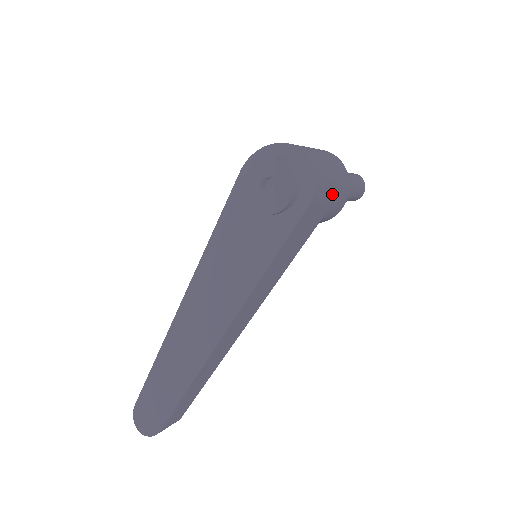
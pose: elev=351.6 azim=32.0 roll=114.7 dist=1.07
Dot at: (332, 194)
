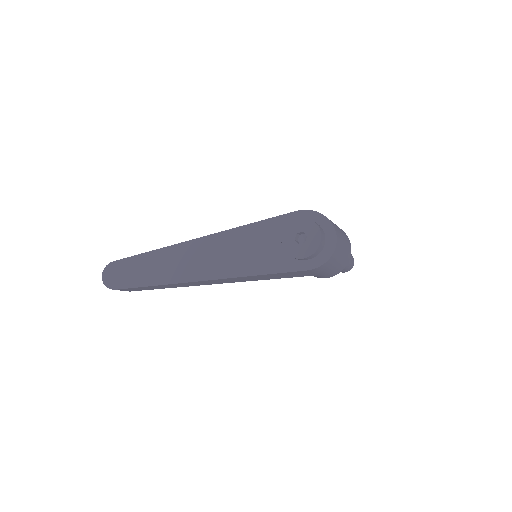
Dot at: (326, 272)
